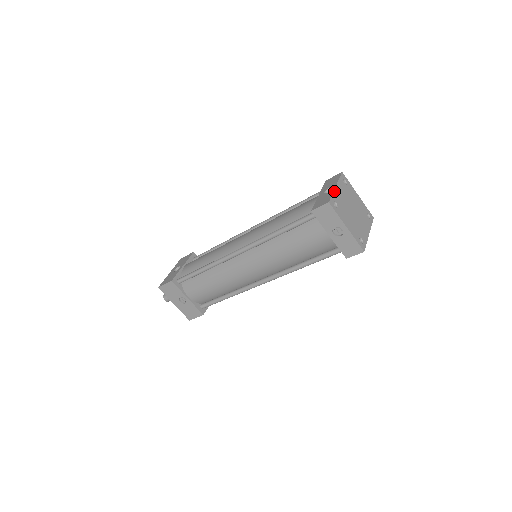
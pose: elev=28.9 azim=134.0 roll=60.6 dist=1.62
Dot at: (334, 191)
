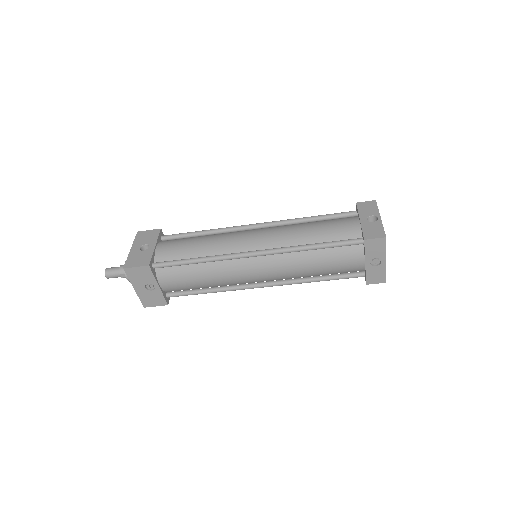
Dot at: occluded
